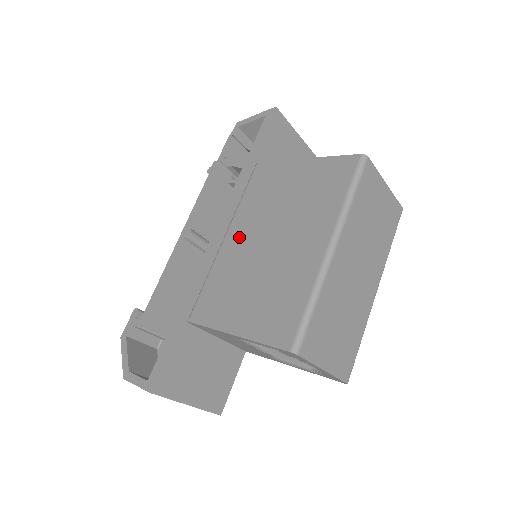
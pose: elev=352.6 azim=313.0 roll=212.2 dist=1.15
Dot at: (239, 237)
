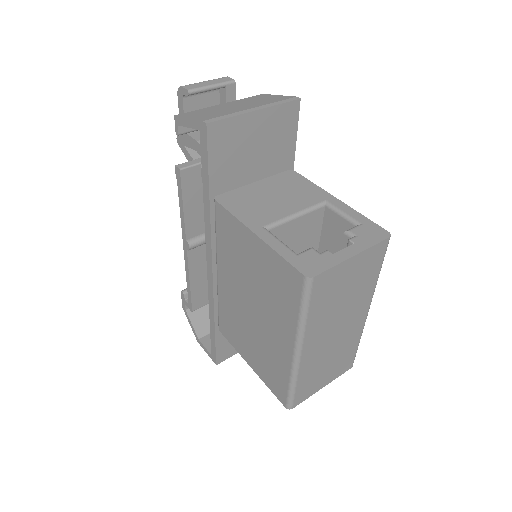
Dot at: (227, 284)
